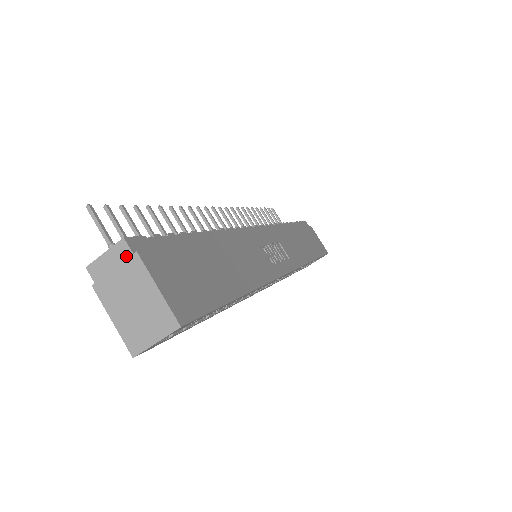
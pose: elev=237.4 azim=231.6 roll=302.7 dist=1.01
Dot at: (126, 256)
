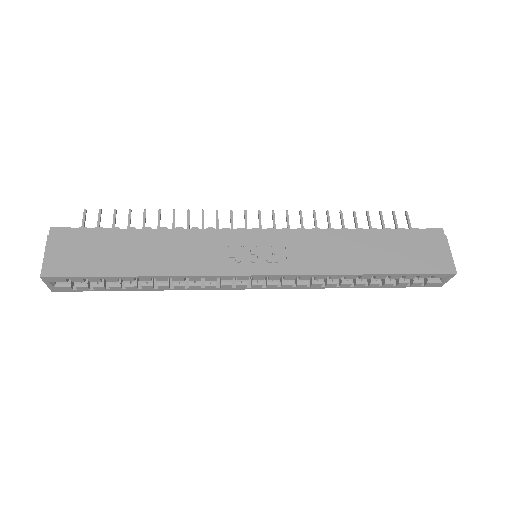
Dot at: (50, 237)
